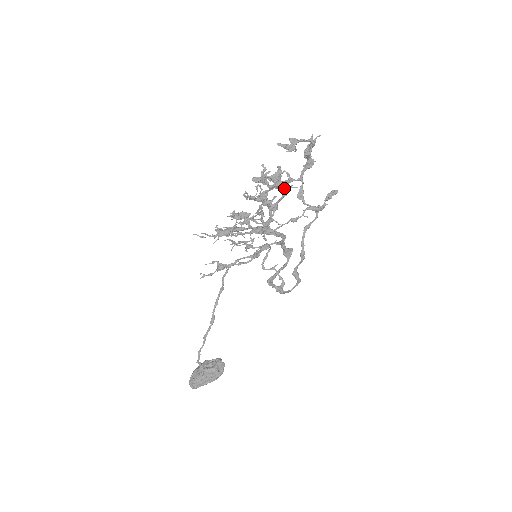
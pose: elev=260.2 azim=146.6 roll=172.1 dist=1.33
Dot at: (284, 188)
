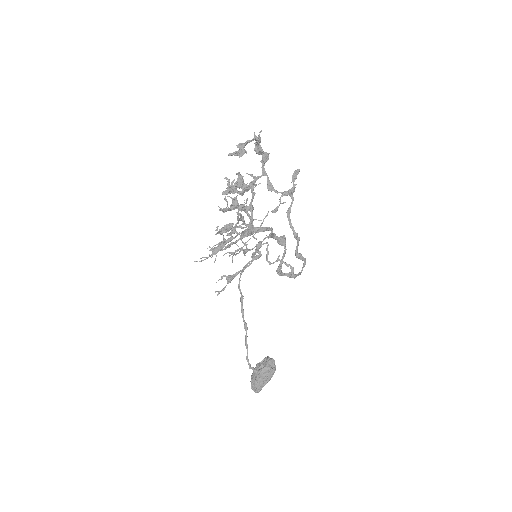
Dot at: occluded
